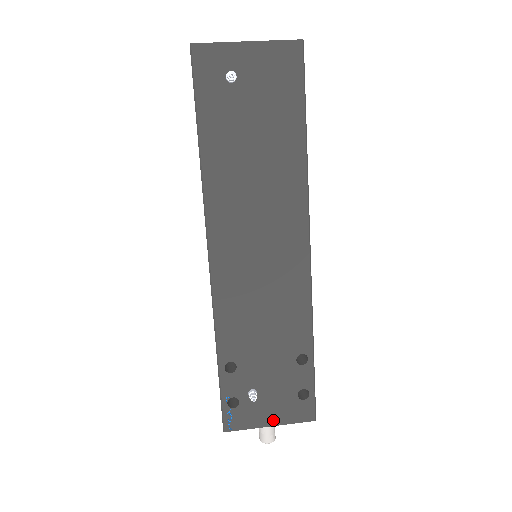
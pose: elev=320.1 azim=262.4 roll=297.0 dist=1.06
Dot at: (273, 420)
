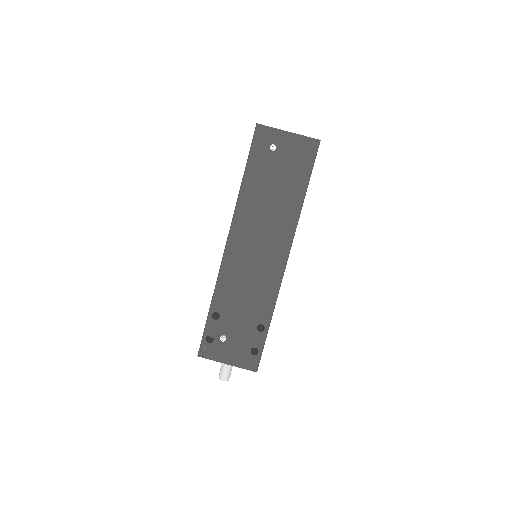
Dot at: (230, 361)
